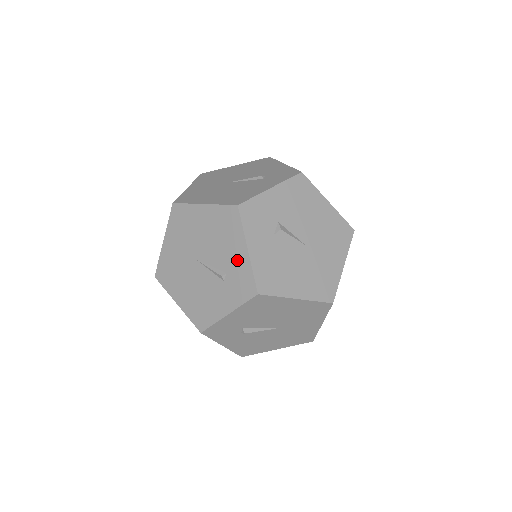
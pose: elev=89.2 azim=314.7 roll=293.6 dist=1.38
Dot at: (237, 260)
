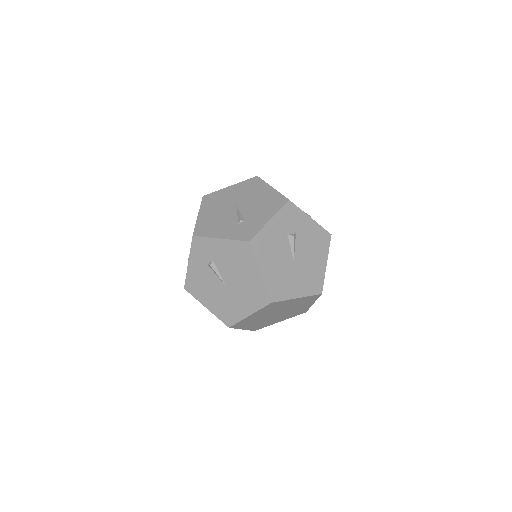
Dot at: (258, 220)
